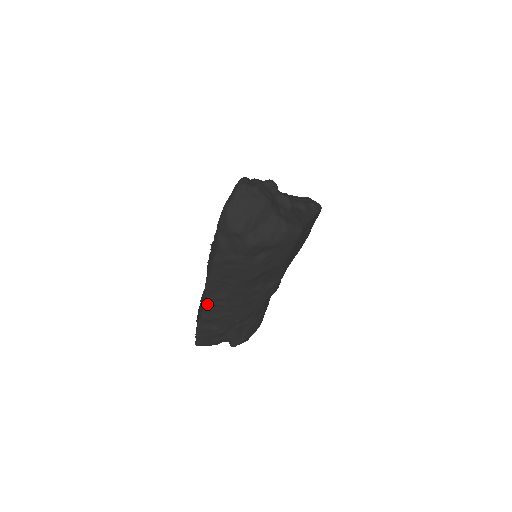
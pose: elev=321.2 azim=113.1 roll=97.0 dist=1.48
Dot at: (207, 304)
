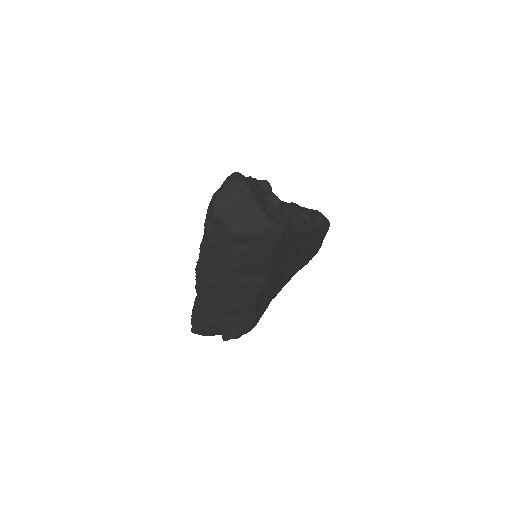
Dot at: (198, 289)
